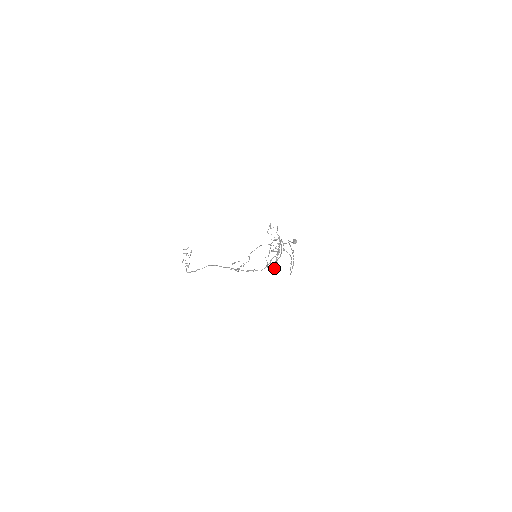
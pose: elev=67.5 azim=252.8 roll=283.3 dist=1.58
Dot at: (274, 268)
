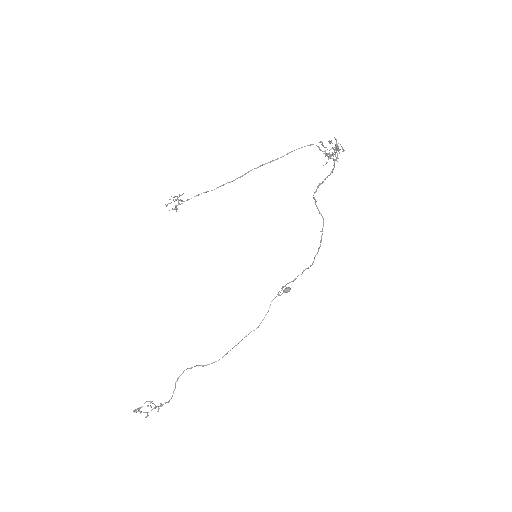
Dot at: occluded
